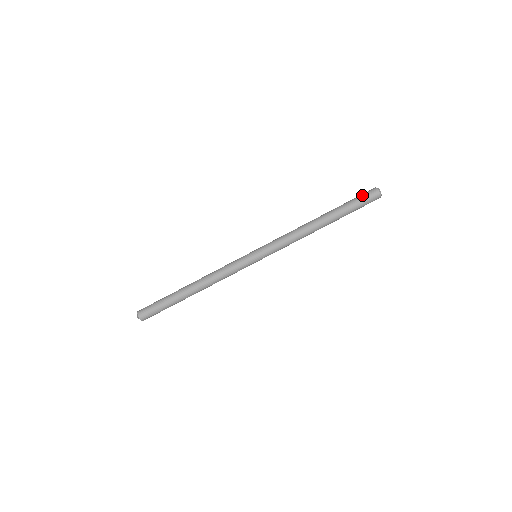
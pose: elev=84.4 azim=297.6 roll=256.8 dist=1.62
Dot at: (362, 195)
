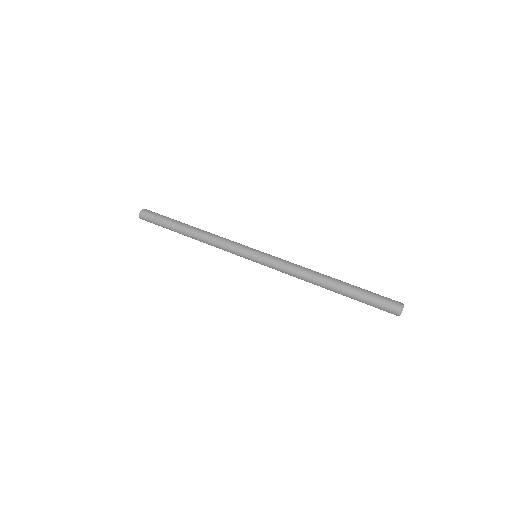
Dot at: occluded
